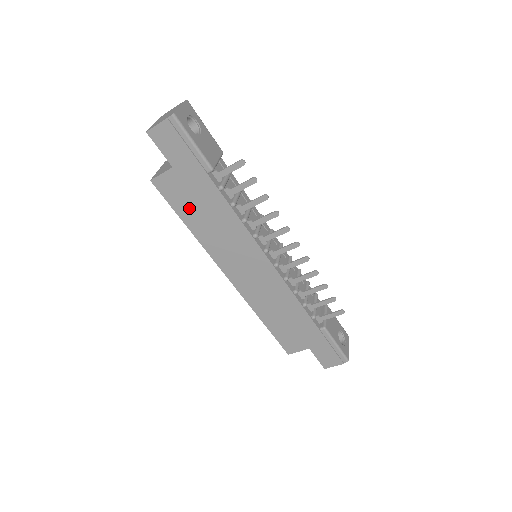
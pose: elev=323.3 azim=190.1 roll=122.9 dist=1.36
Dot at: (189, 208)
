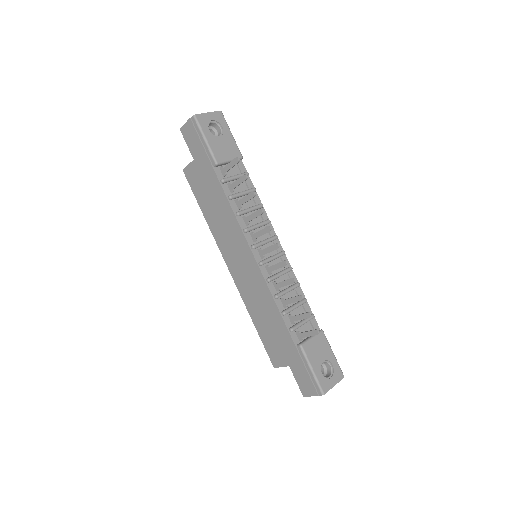
Dot at: (204, 197)
